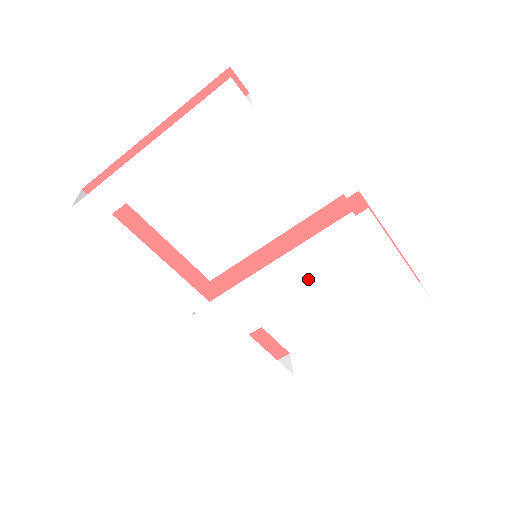
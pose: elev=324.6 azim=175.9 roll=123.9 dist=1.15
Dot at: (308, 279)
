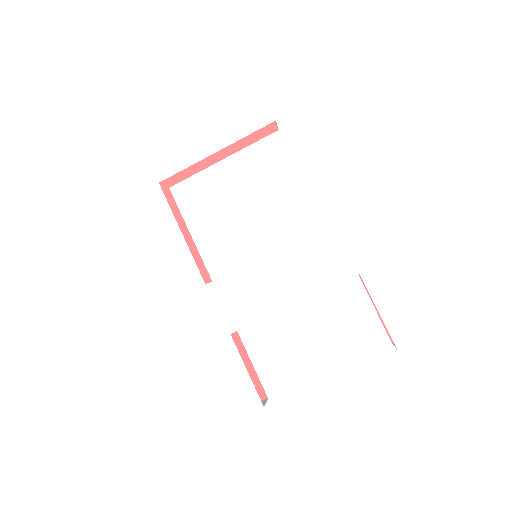
Dot at: (295, 281)
